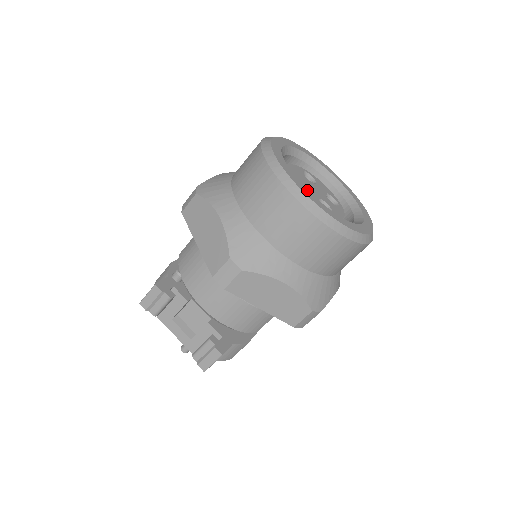
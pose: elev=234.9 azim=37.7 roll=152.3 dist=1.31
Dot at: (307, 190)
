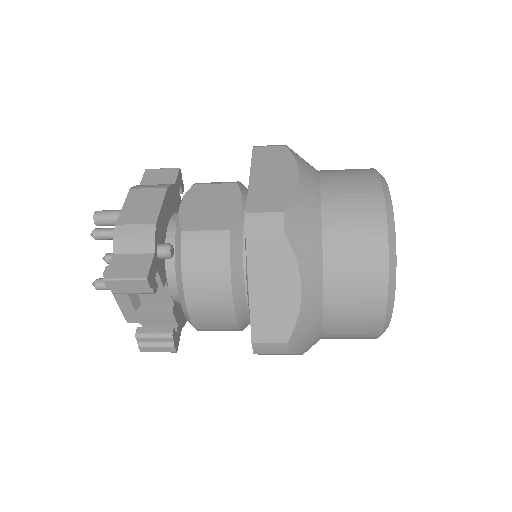
Dot at: occluded
